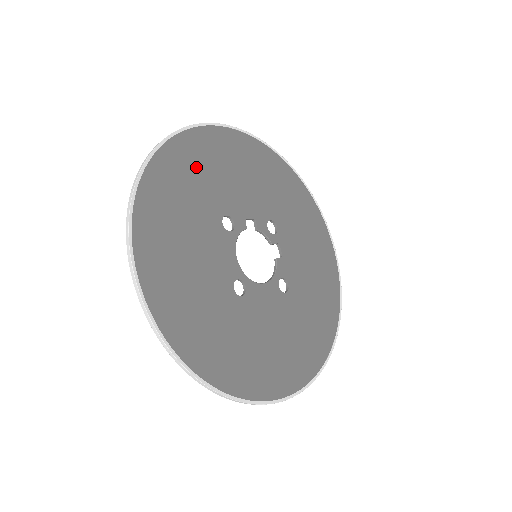
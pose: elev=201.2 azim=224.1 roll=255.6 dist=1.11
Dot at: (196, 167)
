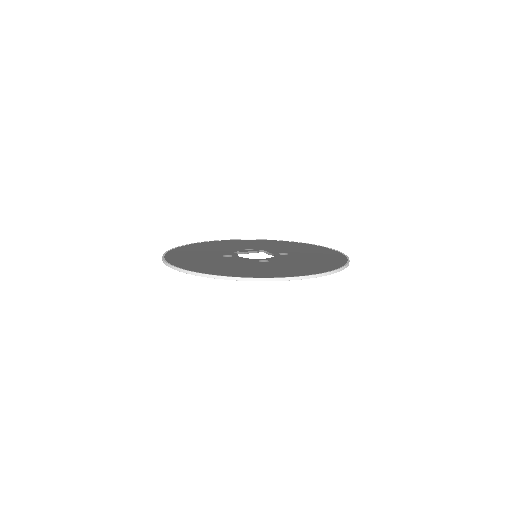
Dot at: (188, 255)
